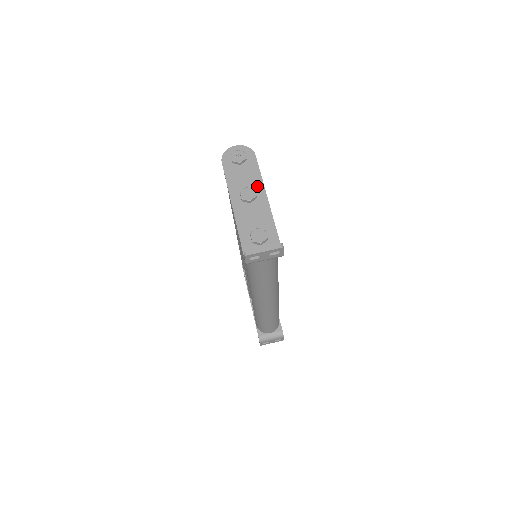
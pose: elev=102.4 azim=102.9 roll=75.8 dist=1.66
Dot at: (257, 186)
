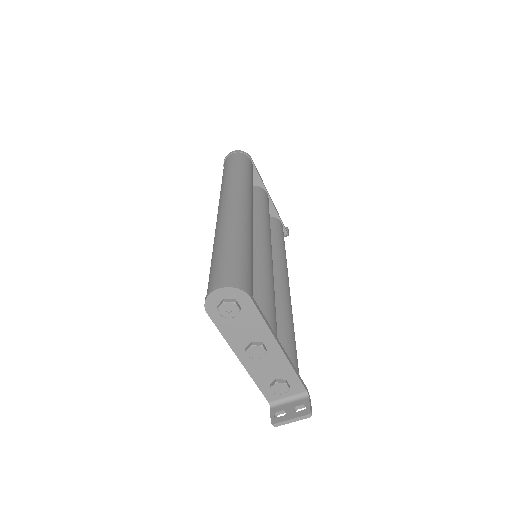
Dot at: (264, 336)
